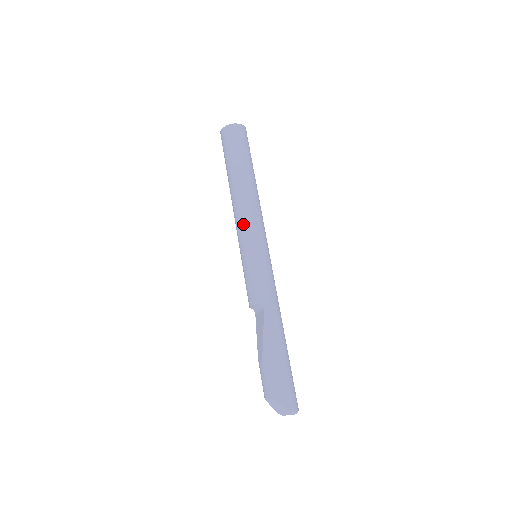
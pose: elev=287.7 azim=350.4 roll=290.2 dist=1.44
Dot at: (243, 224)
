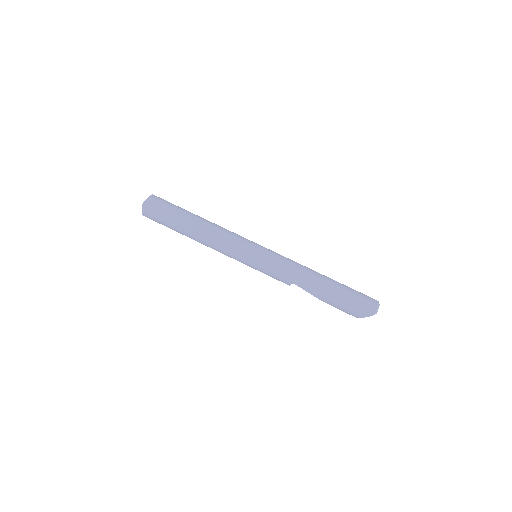
Dot at: (227, 255)
